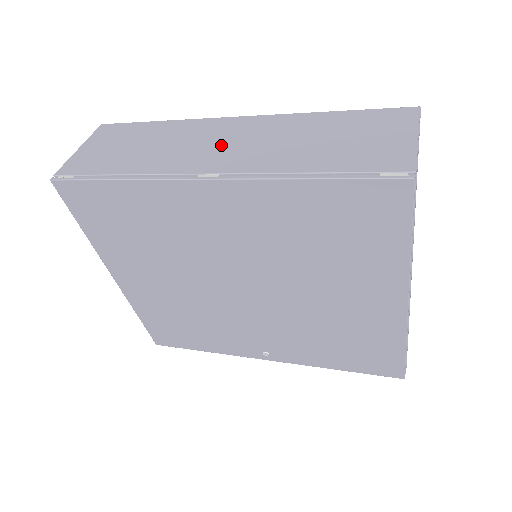
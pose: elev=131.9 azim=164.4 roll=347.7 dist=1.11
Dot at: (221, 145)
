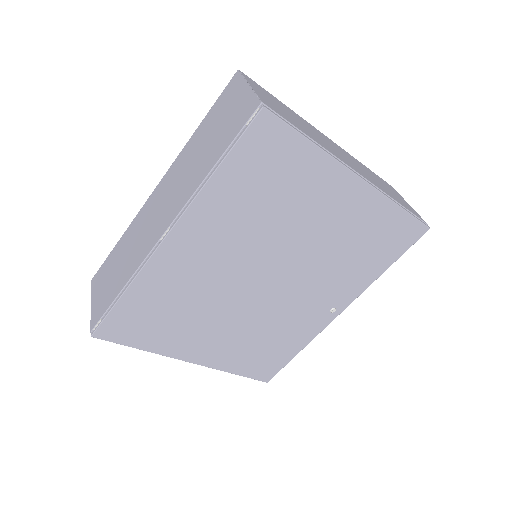
Dot at: (158, 212)
